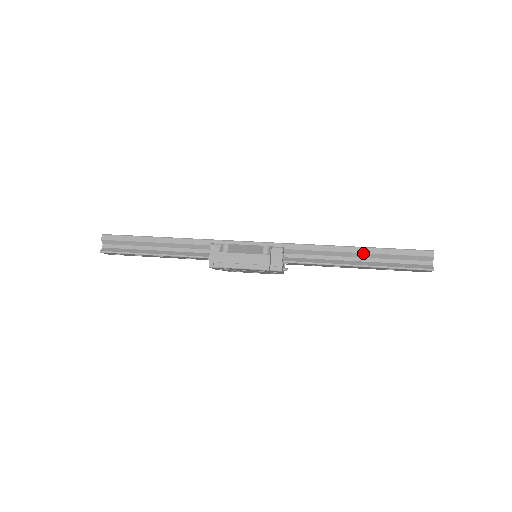
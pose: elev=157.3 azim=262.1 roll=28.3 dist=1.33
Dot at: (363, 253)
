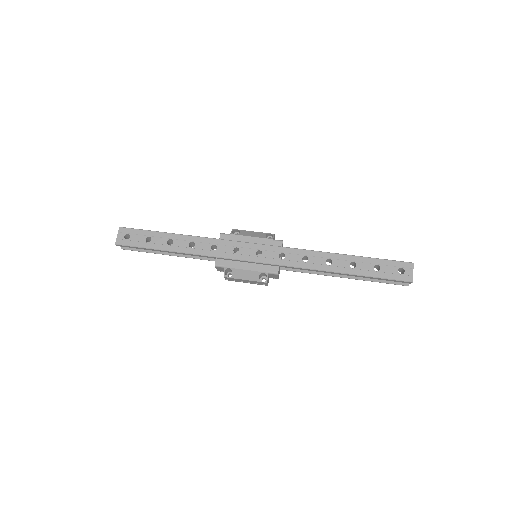
Dot at: occluded
